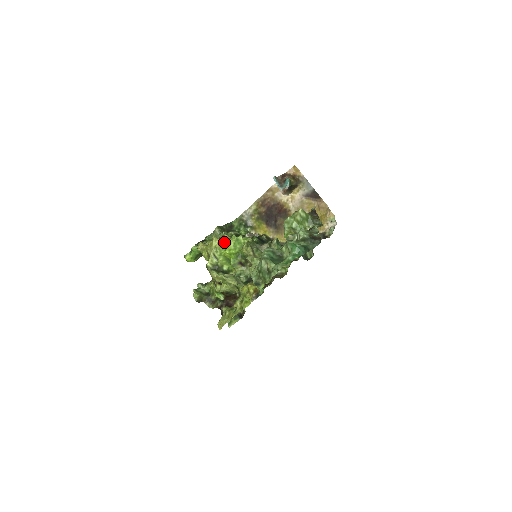
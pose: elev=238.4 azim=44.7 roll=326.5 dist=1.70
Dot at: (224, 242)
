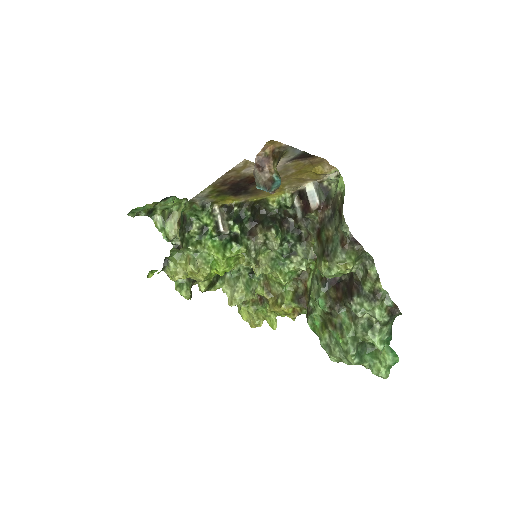
Dot at: (210, 266)
